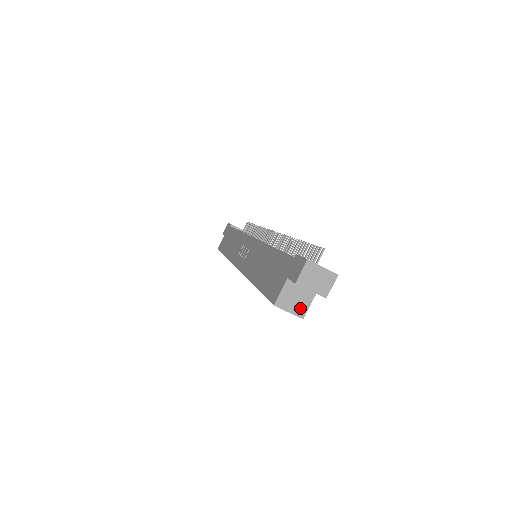
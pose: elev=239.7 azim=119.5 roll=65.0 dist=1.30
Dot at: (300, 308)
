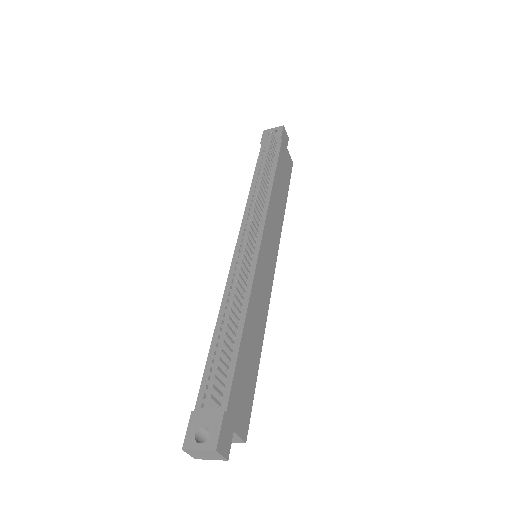
Dot at: (235, 440)
